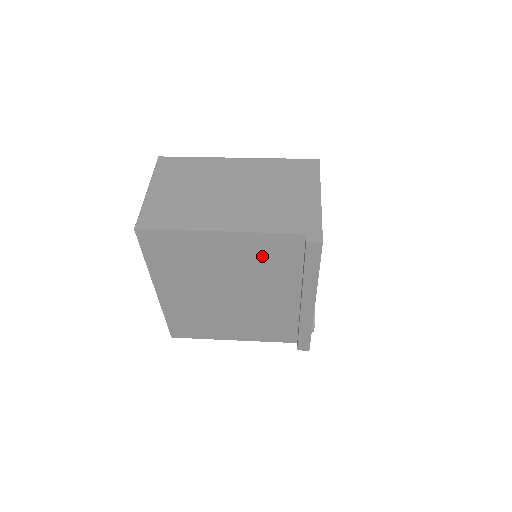
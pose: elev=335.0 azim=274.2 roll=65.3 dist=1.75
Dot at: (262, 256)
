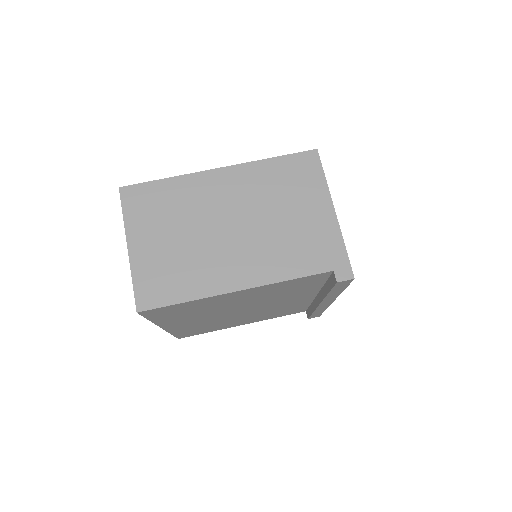
Dot at: (282, 290)
